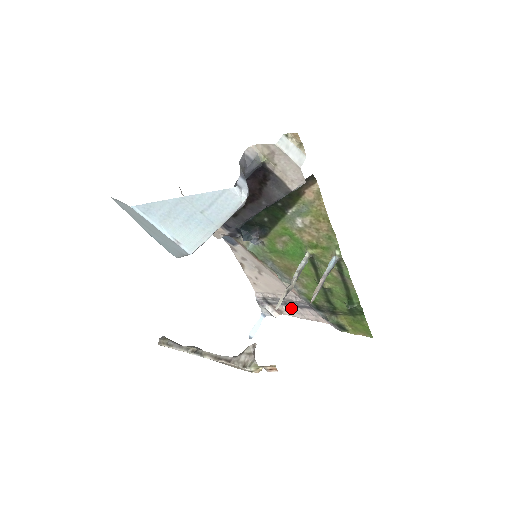
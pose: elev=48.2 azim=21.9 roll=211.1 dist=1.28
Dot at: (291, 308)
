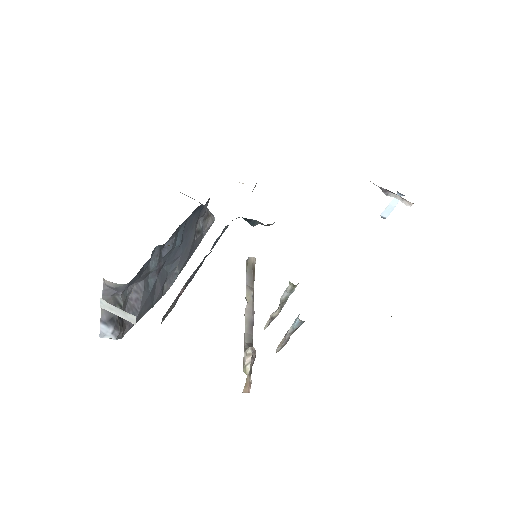
Dot at: occluded
